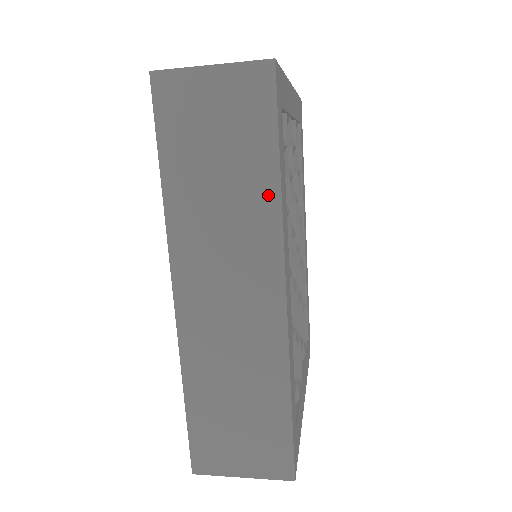
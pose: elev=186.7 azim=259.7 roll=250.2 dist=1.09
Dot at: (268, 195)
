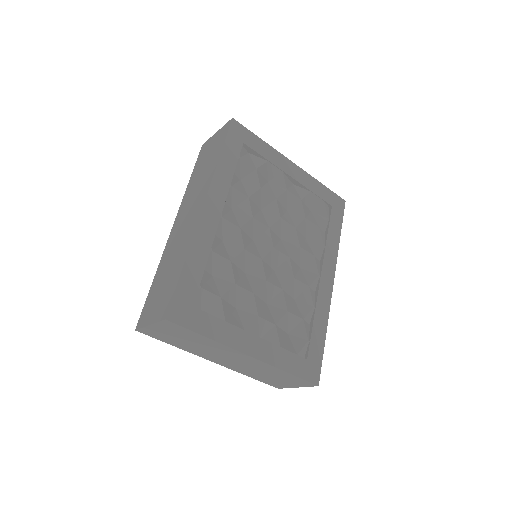
Dot at: (214, 166)
